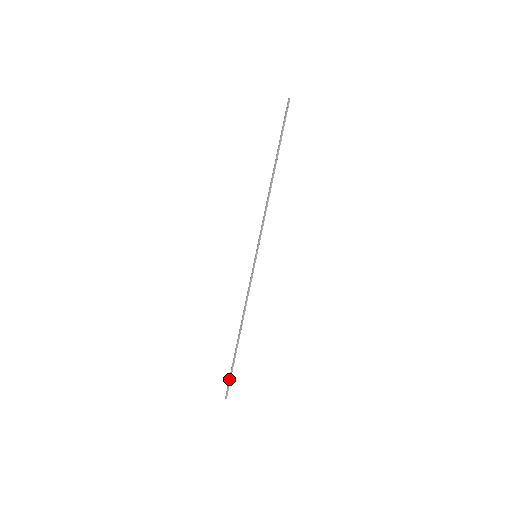
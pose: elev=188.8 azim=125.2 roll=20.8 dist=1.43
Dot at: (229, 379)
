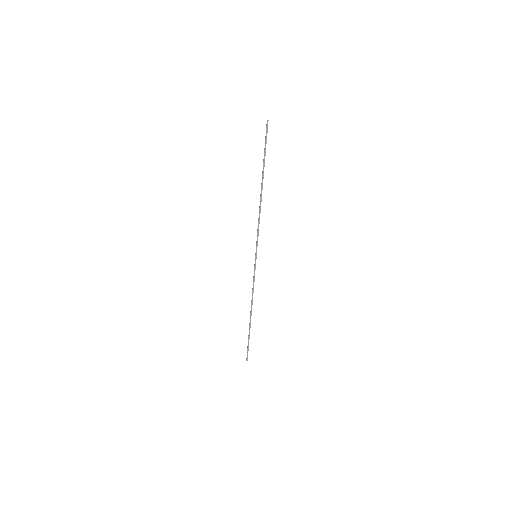
Dot at: (247, 347)
